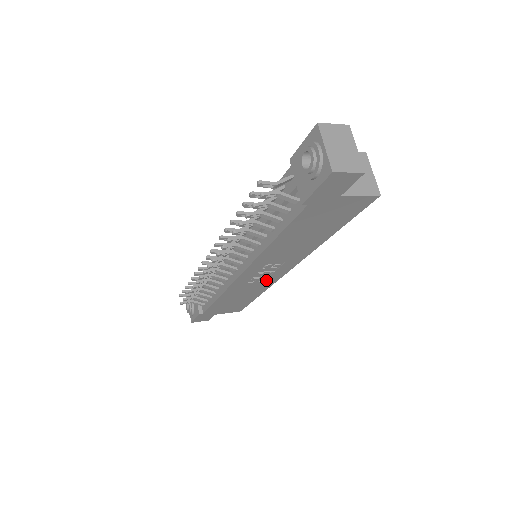
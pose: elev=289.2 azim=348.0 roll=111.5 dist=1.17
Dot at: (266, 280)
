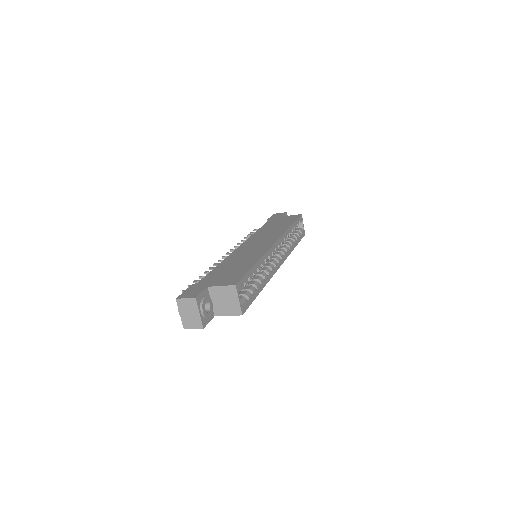
Dot at: occluded
